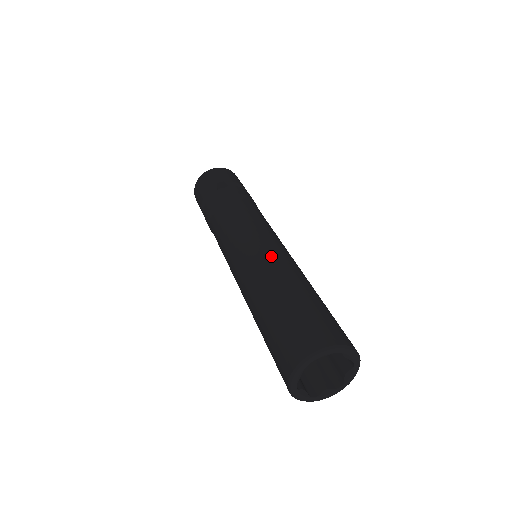
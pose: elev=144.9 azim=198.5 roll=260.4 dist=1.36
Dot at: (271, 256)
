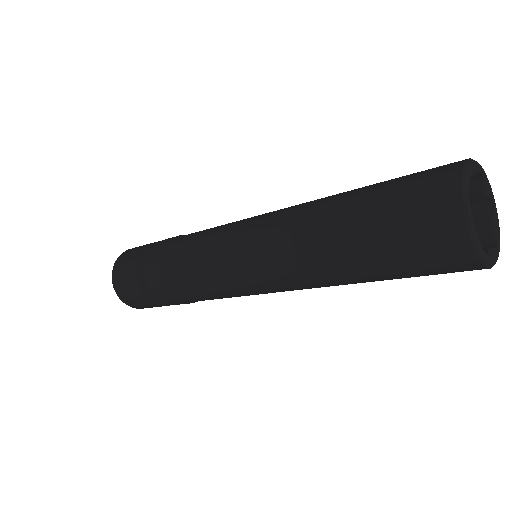
Dot at: occluded
